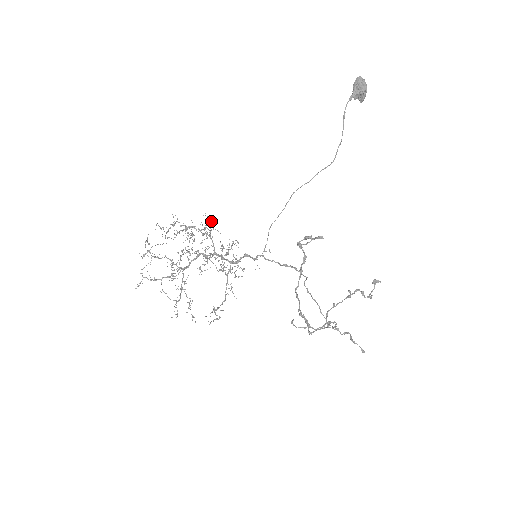
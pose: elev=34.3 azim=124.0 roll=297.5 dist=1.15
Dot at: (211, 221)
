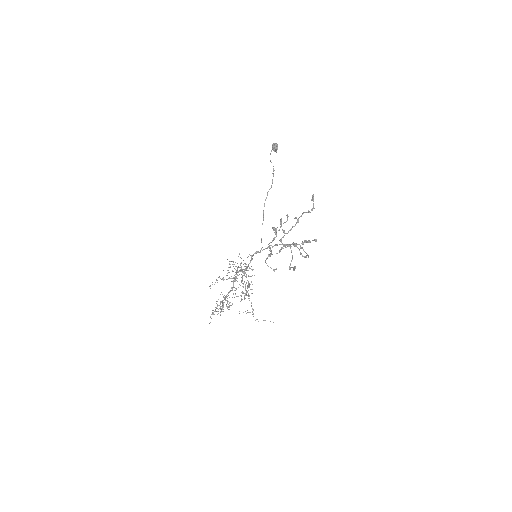
Dot at: occluded
